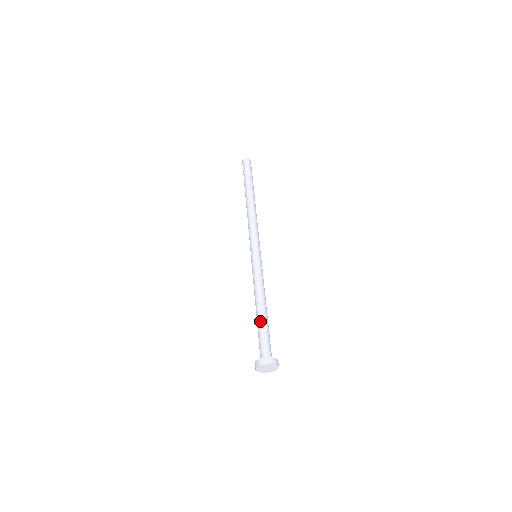
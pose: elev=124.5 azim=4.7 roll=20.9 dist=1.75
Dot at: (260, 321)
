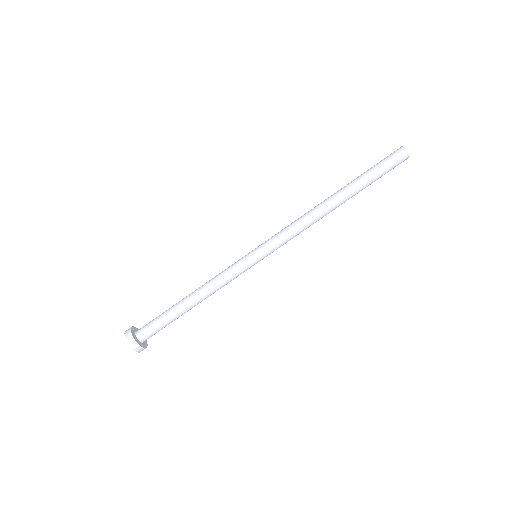
Dot at: (175, 310)
